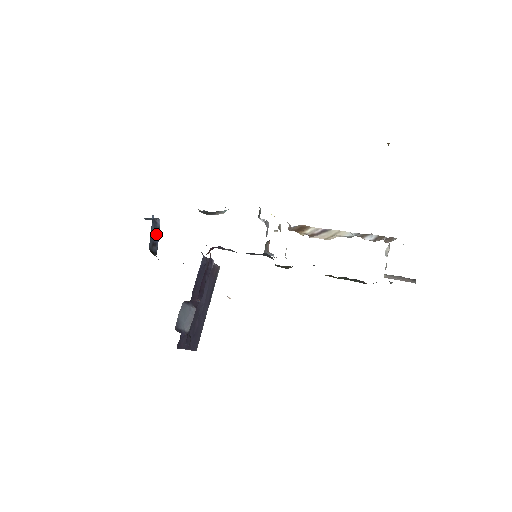
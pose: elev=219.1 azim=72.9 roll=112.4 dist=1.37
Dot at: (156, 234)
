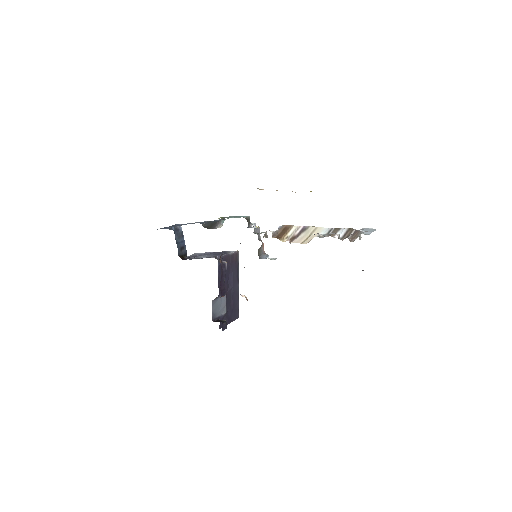
Dot at: (181, 239)
